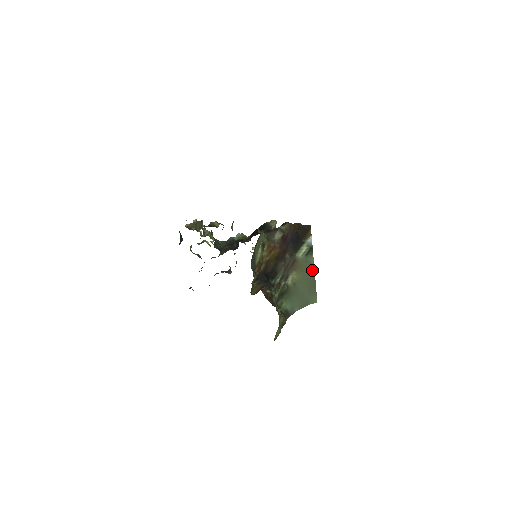
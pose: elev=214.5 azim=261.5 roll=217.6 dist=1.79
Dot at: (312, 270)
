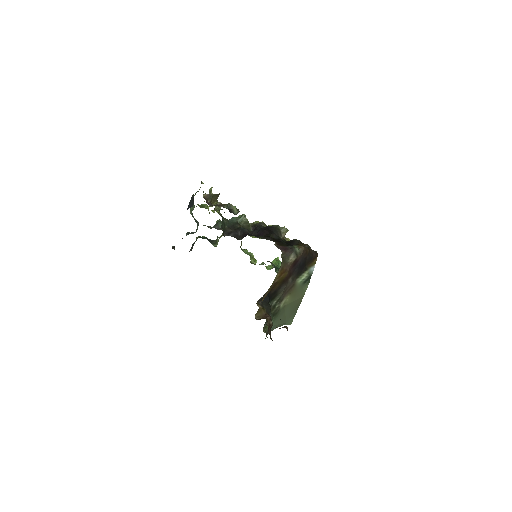
Dot at: (302, 297)
